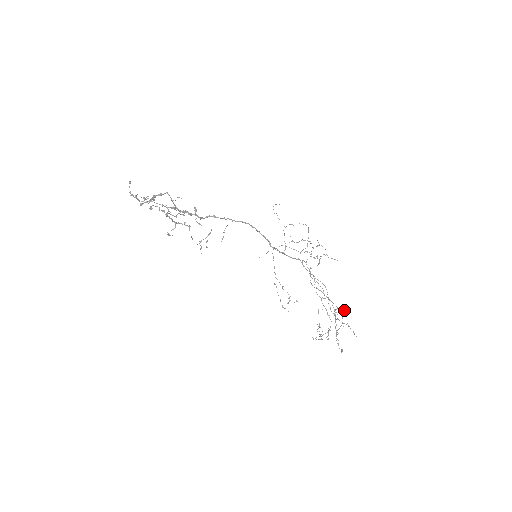
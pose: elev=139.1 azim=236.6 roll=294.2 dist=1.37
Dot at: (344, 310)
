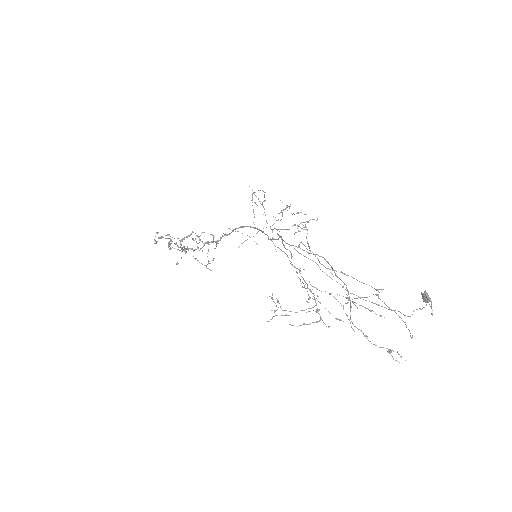
Dot at: (425, 300)
